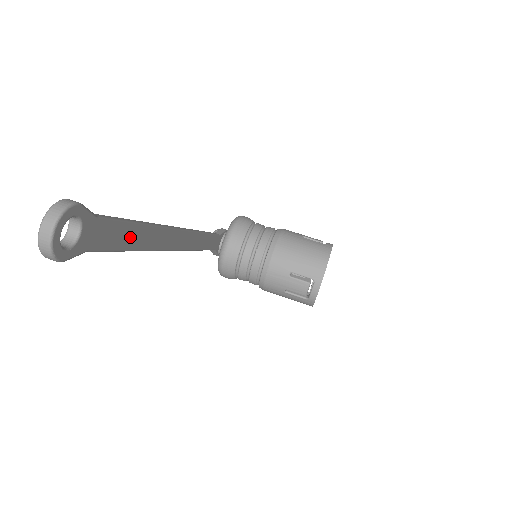
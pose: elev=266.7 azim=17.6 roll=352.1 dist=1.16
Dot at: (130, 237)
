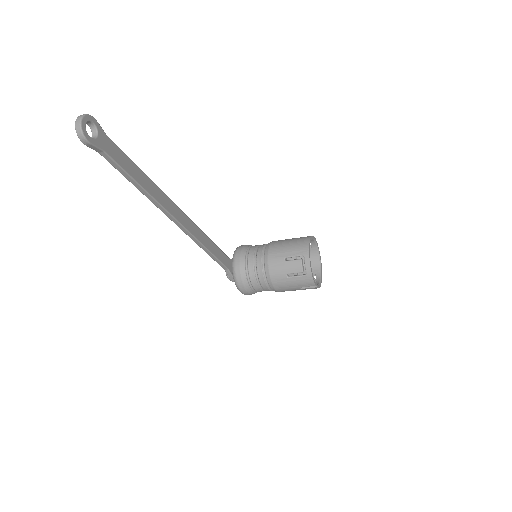
Dot at: (134, 171)
